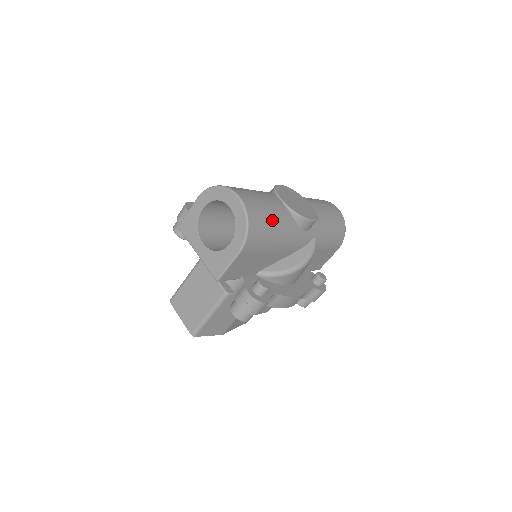
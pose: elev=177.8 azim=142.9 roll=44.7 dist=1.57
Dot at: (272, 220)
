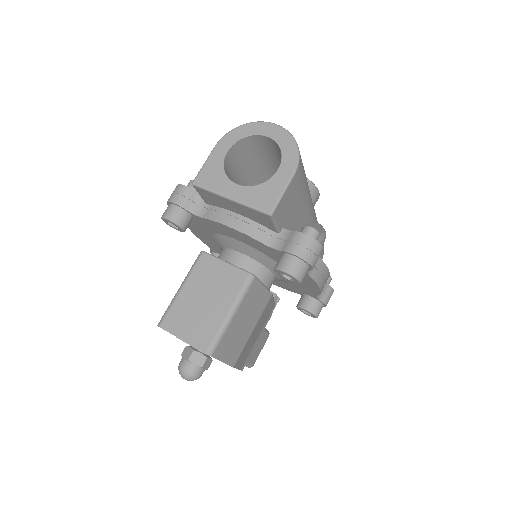
Dot at: occluded
